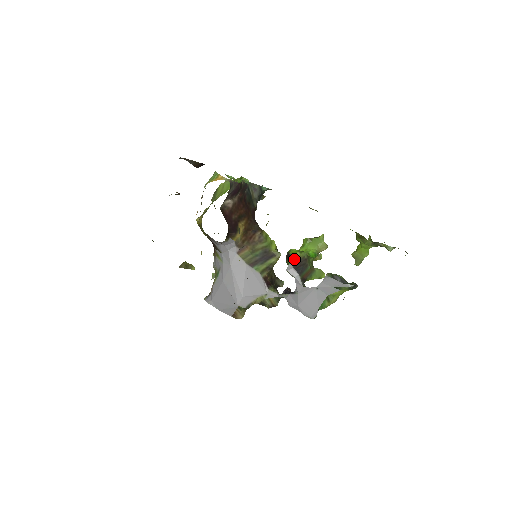
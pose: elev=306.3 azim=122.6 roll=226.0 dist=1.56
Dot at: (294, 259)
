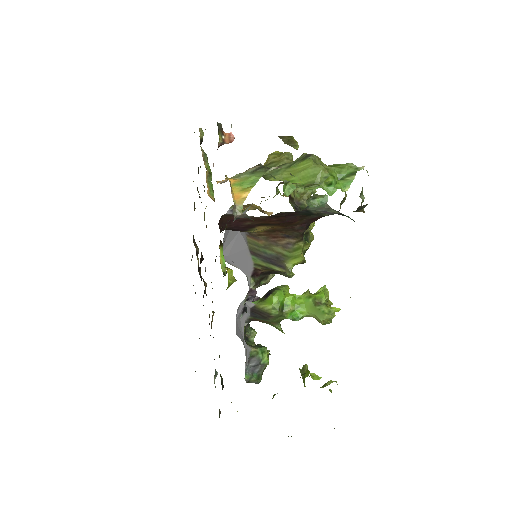
Dot at: (260, 305)
